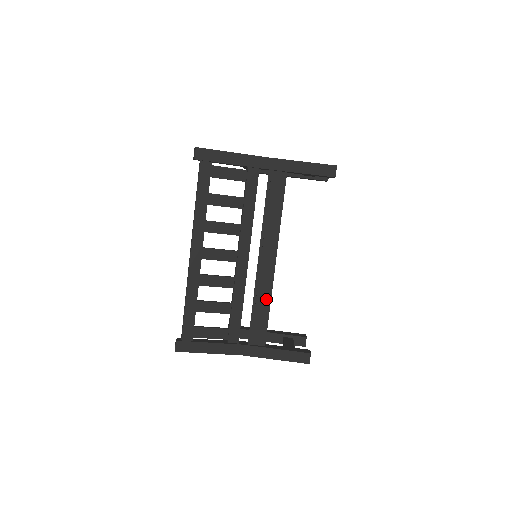
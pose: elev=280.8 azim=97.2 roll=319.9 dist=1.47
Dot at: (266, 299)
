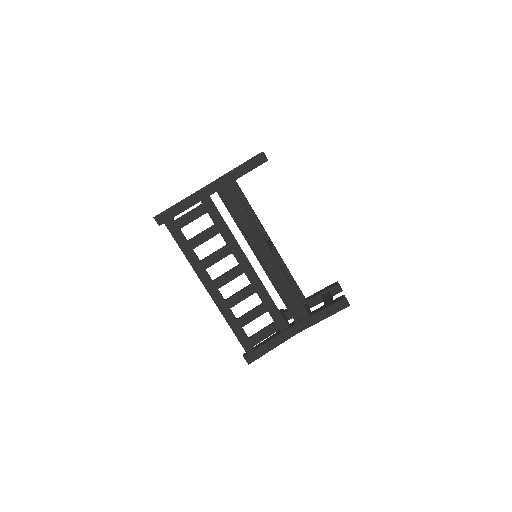
Dot at: (285, 283)
